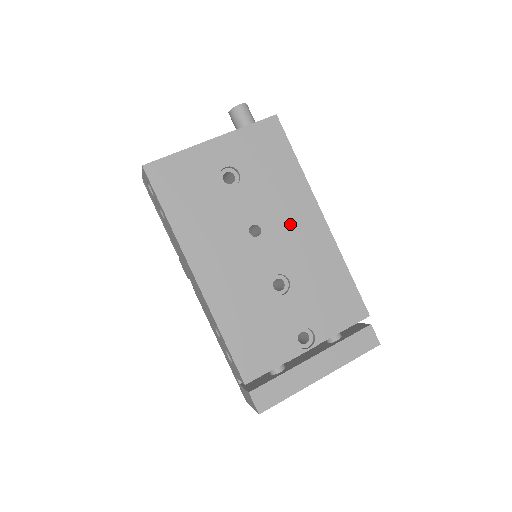
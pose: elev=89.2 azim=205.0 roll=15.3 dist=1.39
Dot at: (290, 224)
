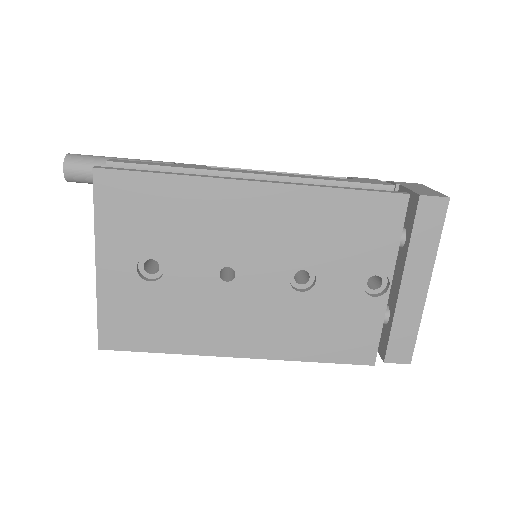
Dot at: (242, 230)
